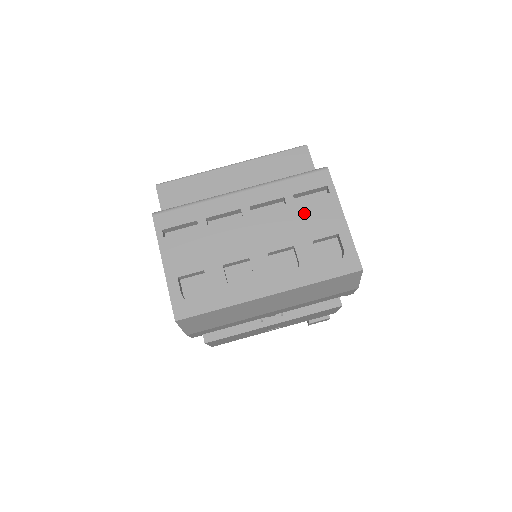
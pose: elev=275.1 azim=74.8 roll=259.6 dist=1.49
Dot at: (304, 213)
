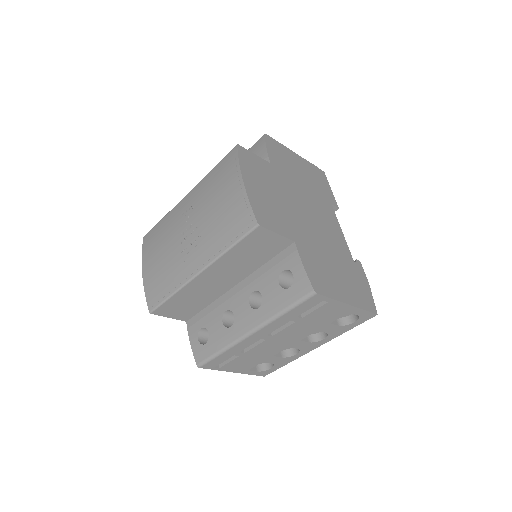
Dot at: (314, 318)
